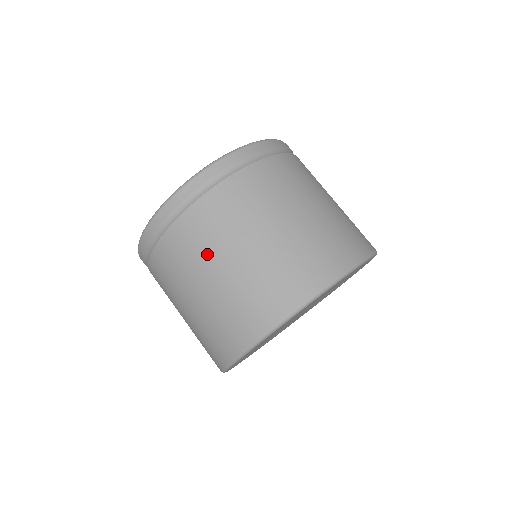
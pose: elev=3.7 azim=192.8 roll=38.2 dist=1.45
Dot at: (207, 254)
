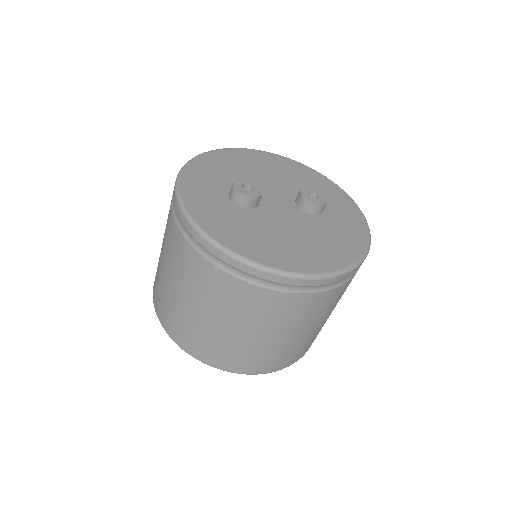
Dot at: (264, 323)
